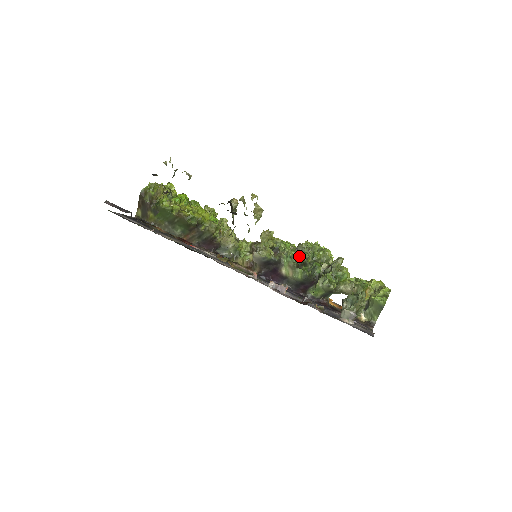
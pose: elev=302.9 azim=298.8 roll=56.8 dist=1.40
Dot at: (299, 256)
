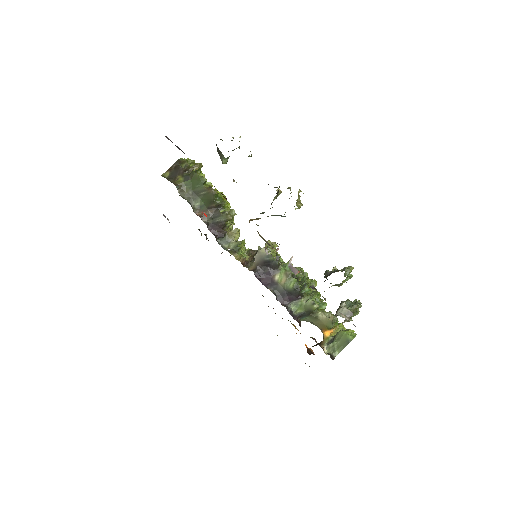
Dot at: occluded
